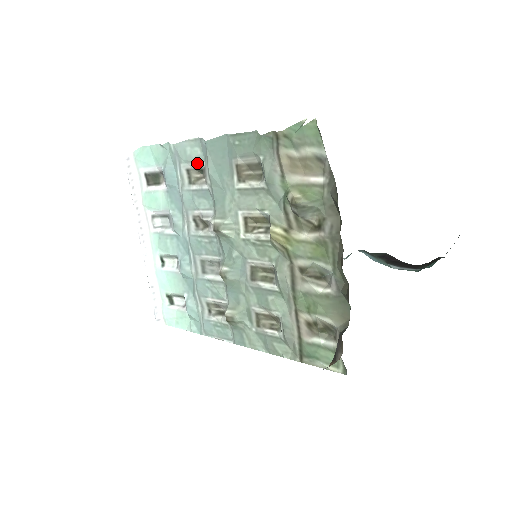
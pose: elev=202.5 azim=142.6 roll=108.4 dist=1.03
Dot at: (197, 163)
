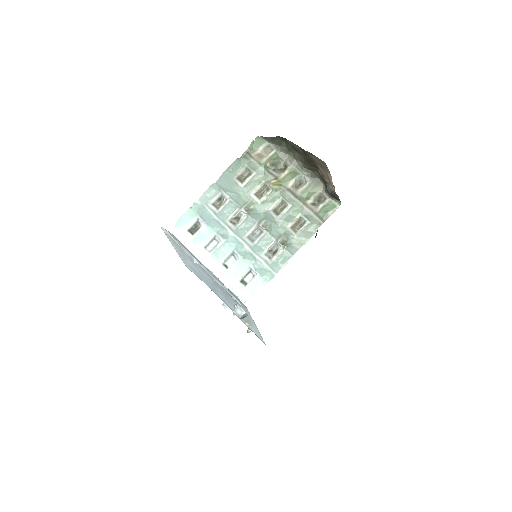
Dot at: (216, 196)
